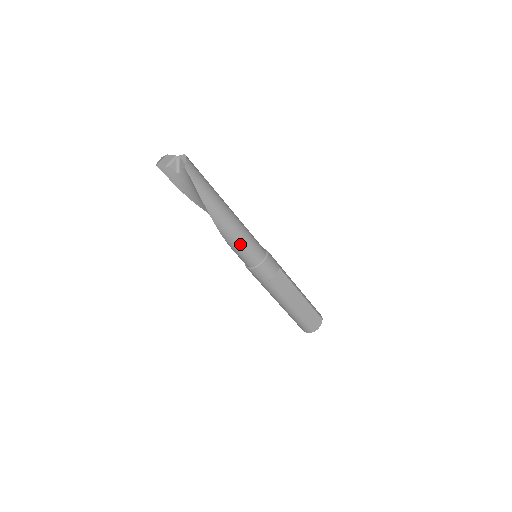
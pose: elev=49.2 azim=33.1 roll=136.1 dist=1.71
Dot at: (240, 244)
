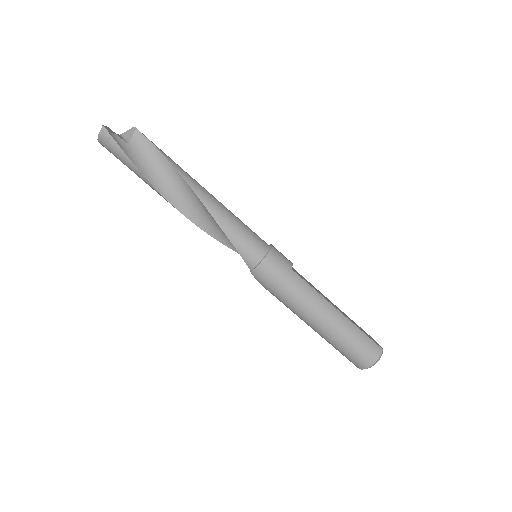
Dot at: (235, 220)
